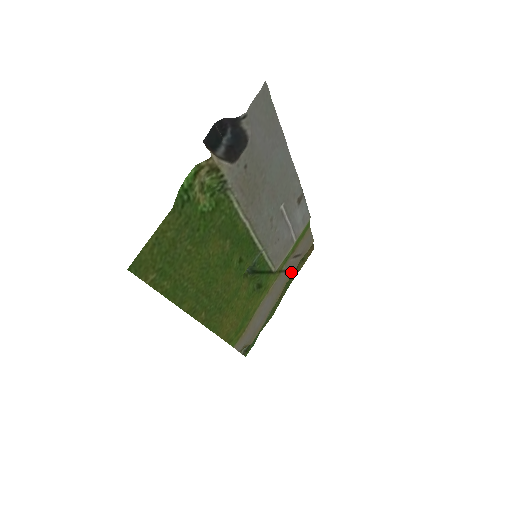
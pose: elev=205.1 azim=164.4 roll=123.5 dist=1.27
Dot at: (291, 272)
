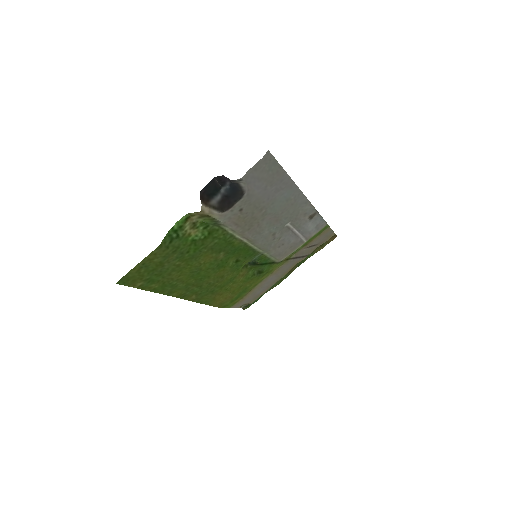
Dot at: (303, 257)
